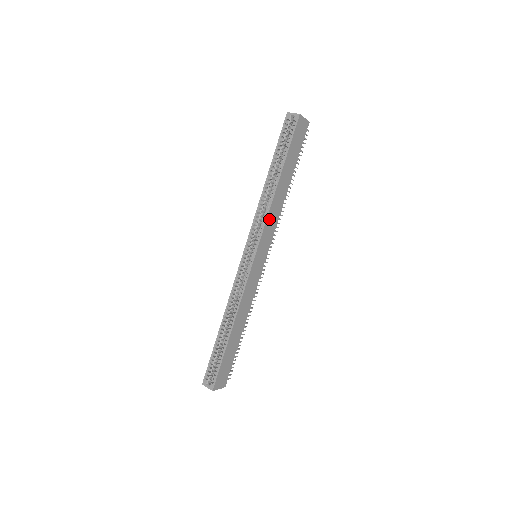
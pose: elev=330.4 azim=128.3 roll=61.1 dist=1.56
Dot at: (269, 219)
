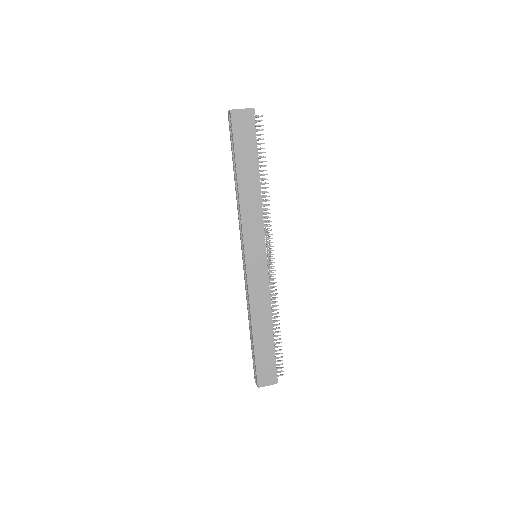
Dot at: (246, 219)
